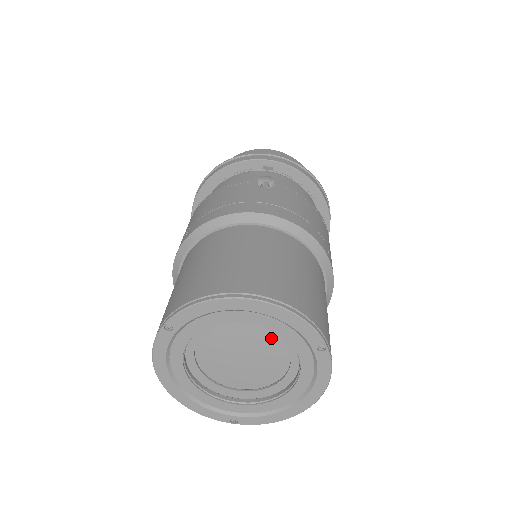
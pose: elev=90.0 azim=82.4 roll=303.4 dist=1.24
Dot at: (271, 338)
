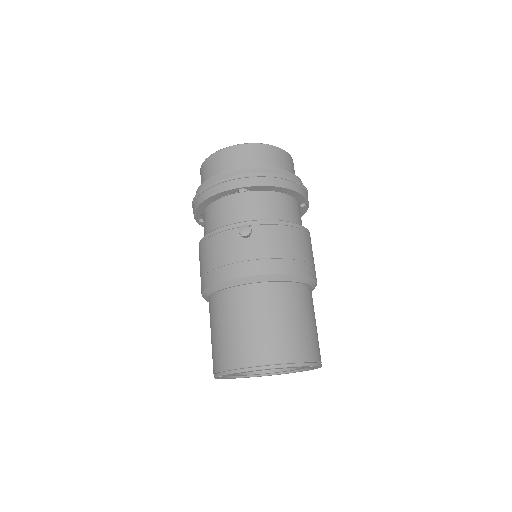
Dot at: occluded
